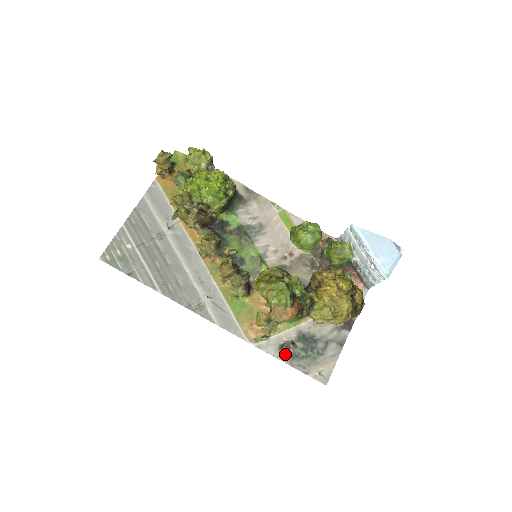
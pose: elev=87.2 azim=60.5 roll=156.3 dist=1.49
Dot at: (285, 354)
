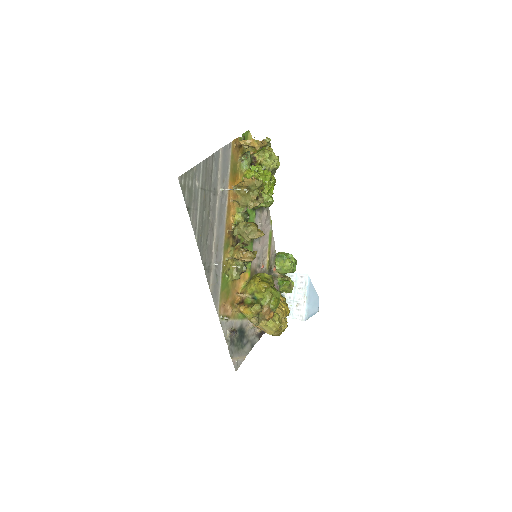
Dot at: (230, 337)
